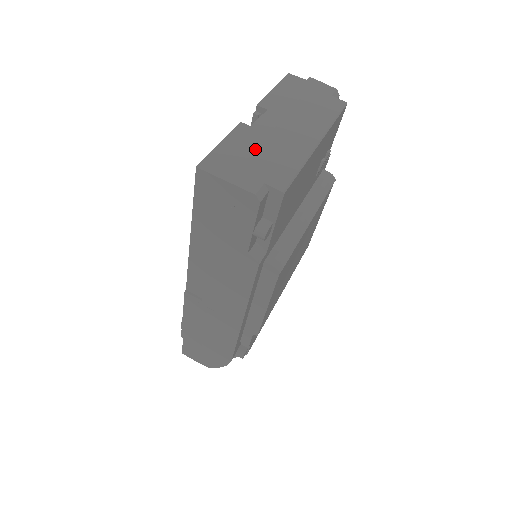
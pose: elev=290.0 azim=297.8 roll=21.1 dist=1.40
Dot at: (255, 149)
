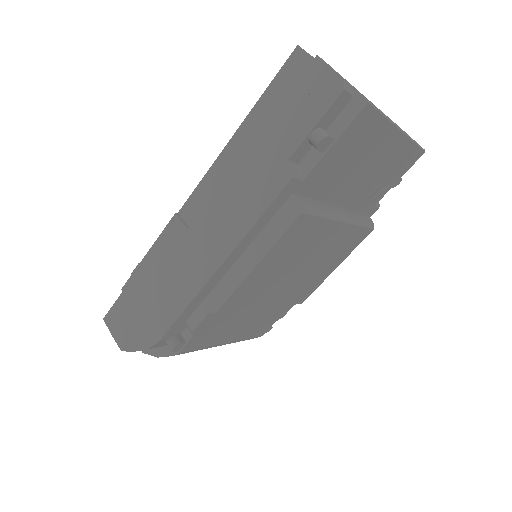
Dot at: occluded
